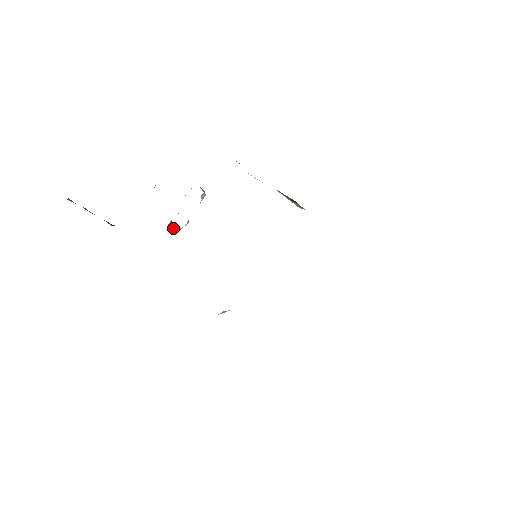
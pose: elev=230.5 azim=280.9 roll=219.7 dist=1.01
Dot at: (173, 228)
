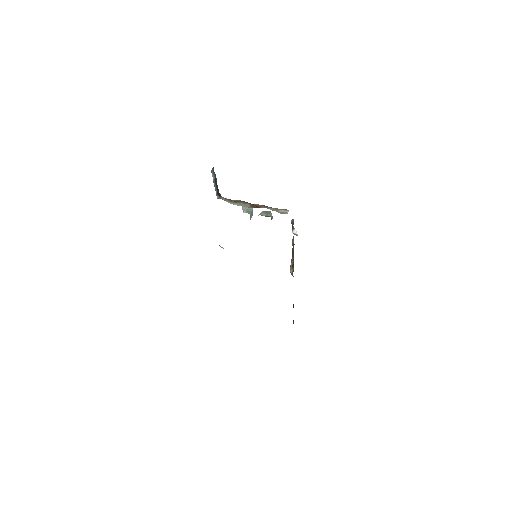
Dot at: (243, 211)
